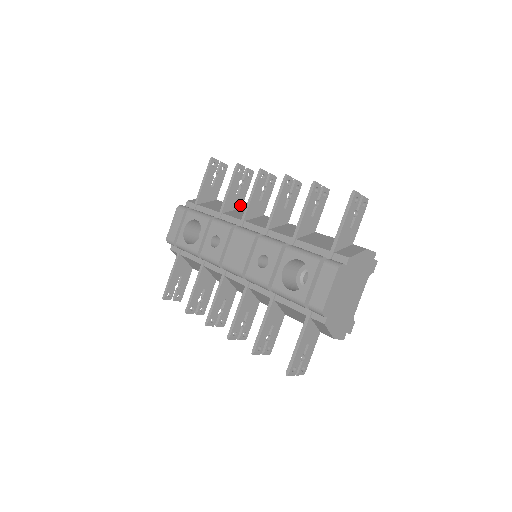
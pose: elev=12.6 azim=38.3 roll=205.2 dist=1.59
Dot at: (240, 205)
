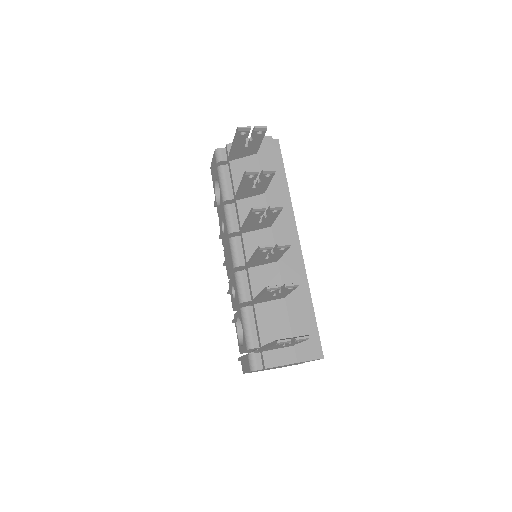
Dot at: (262, 191)
